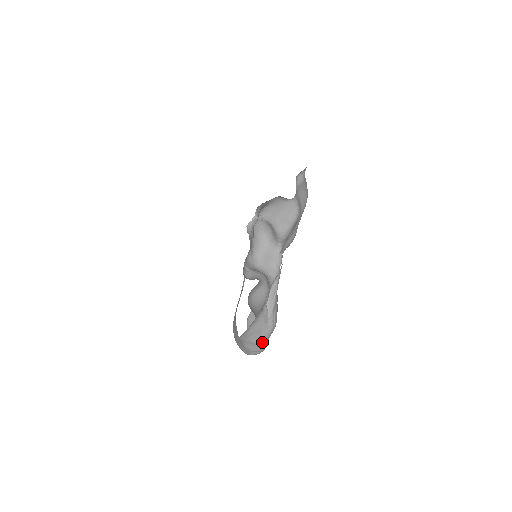
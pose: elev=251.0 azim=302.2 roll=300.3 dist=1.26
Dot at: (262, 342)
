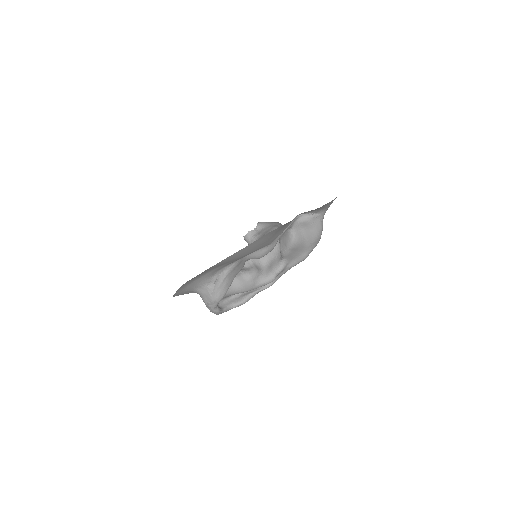
Dot at: (209, 305)
